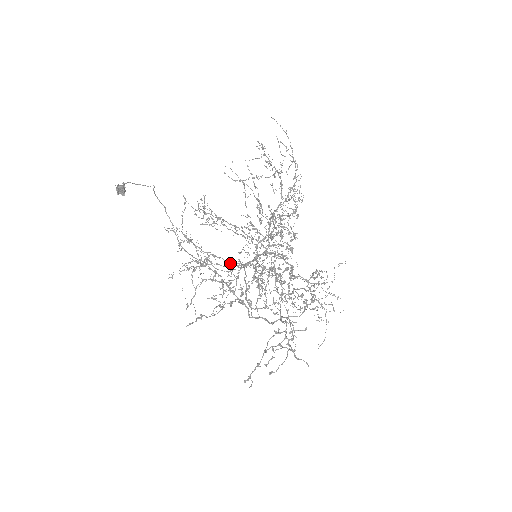
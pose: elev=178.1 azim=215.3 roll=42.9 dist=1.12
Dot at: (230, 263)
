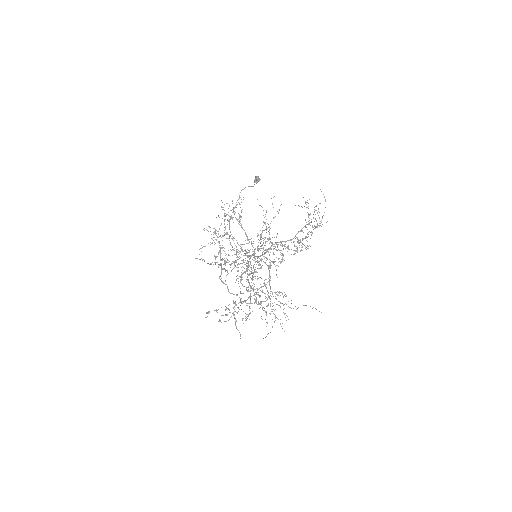
Dot at: (236, 247)
